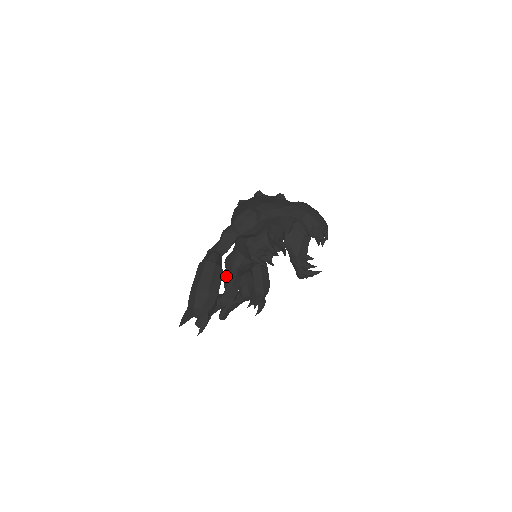
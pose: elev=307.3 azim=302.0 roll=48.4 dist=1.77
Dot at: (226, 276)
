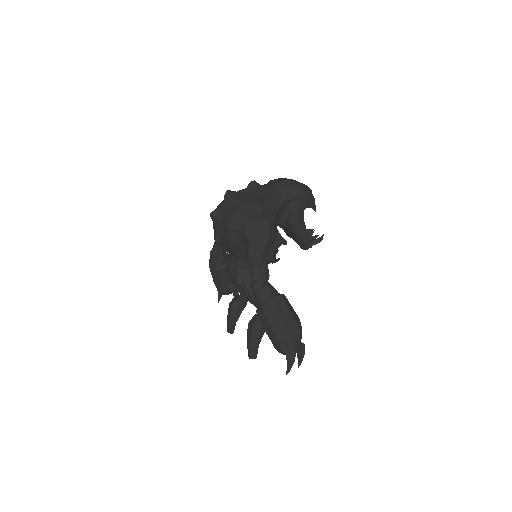
Dot at: occluded
